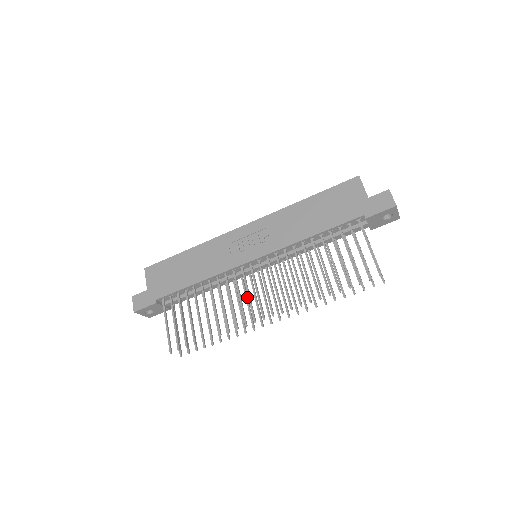
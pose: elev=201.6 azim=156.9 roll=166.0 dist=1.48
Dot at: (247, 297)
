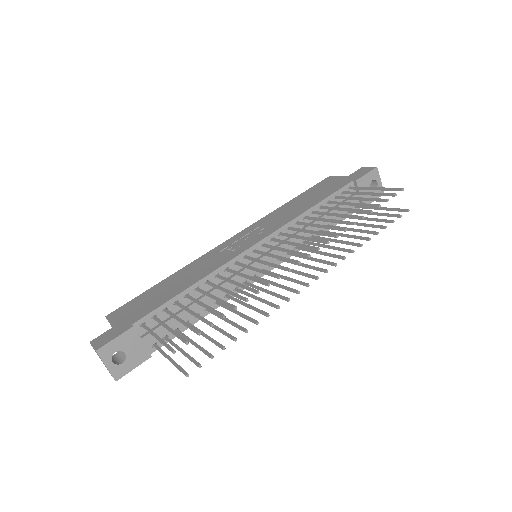
Dot at: (262, 288)
